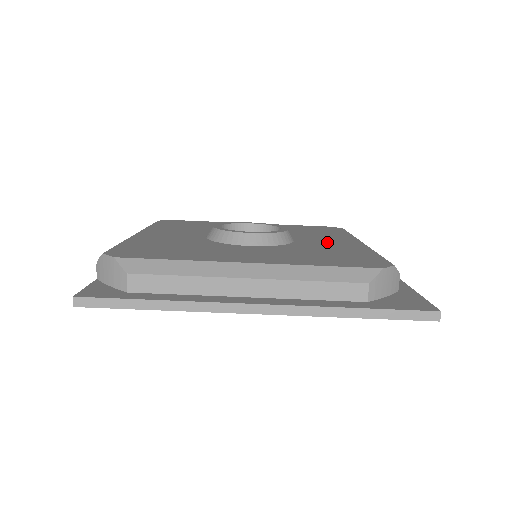
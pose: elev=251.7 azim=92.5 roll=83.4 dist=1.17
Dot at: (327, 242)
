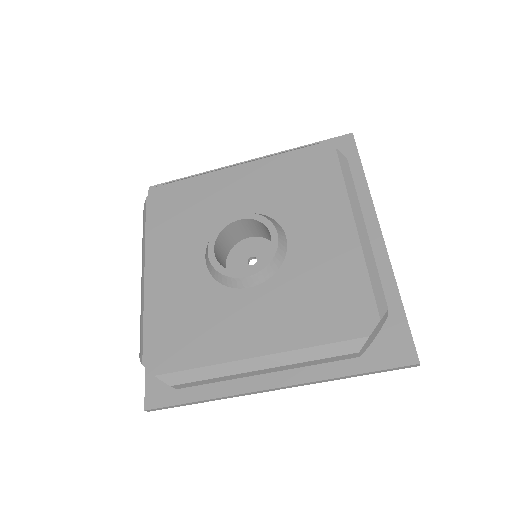
Dot at: (319, 238)
